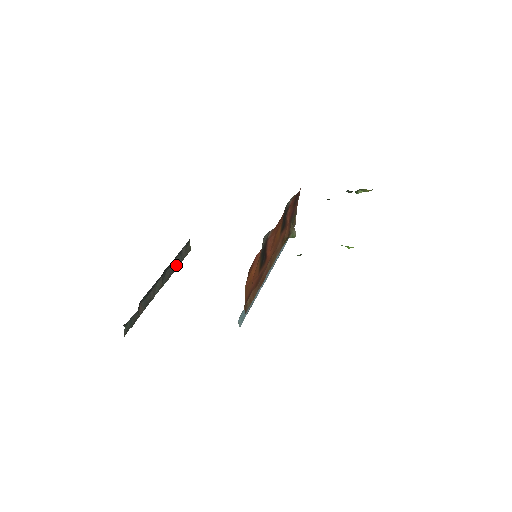
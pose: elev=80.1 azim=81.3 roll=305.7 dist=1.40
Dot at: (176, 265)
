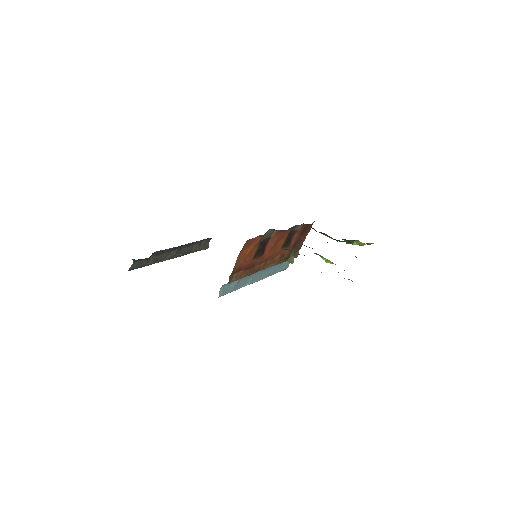
Dot at: (192, 250)
